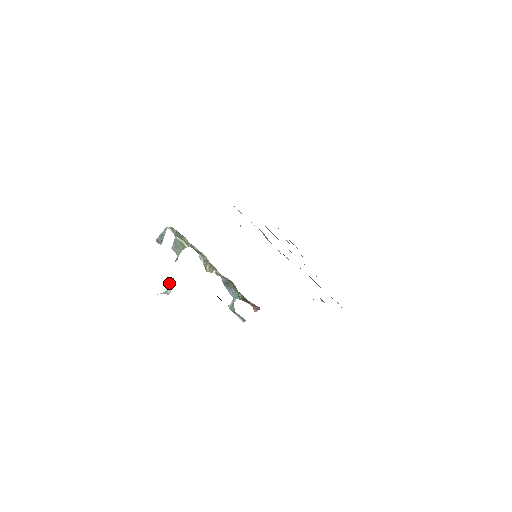
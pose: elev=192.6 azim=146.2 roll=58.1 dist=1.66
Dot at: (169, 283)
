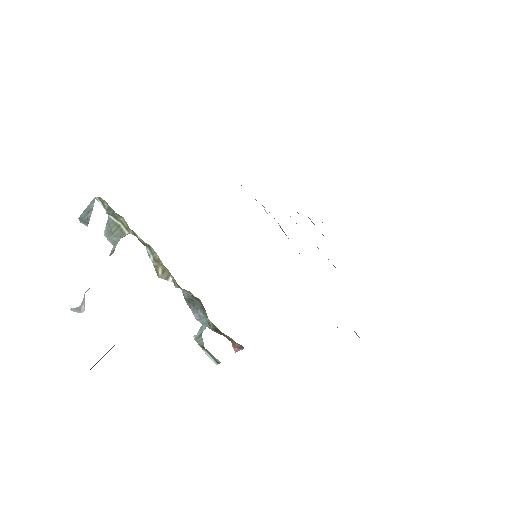
Dot at: occluded
